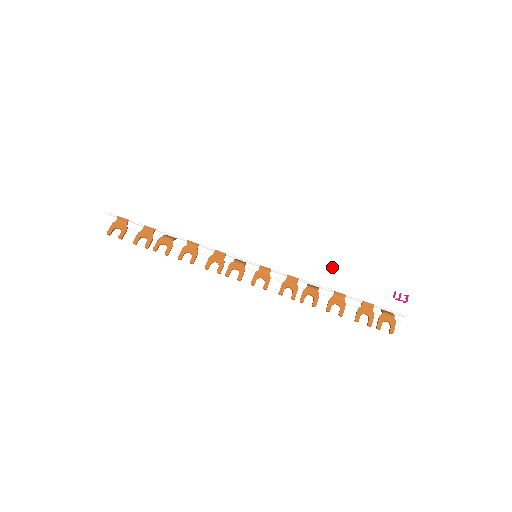
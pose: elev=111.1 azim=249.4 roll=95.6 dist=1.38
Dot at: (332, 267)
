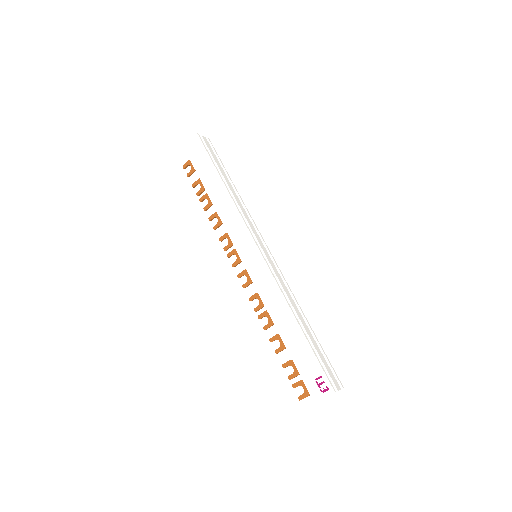
Dot at: (291, 314)
